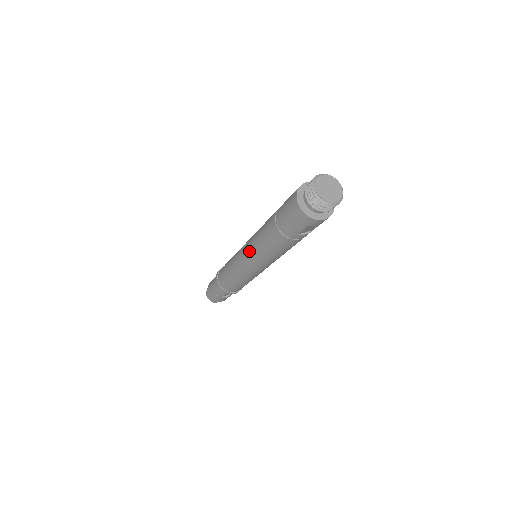
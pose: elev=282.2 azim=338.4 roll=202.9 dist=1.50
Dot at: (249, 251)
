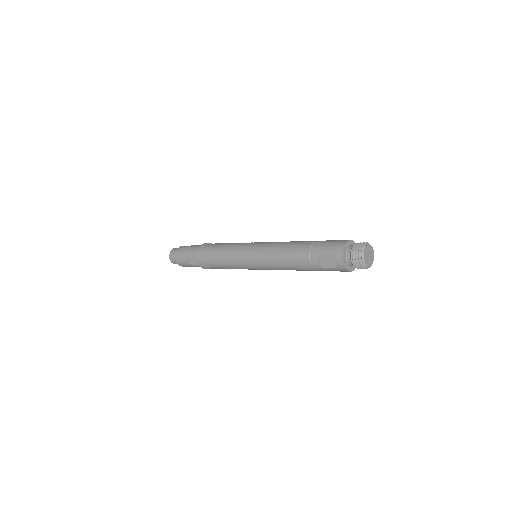
Dot at: (268, 242)
